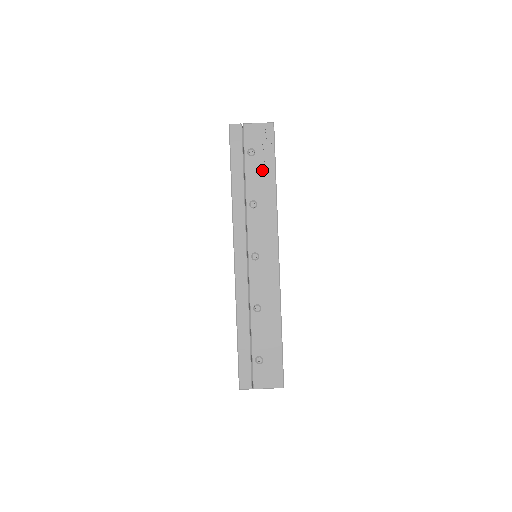
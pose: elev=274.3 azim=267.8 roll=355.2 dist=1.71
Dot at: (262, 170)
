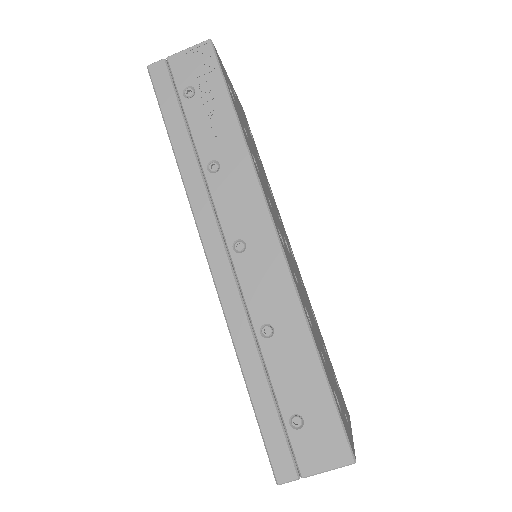
Dot at: (212, 112)
